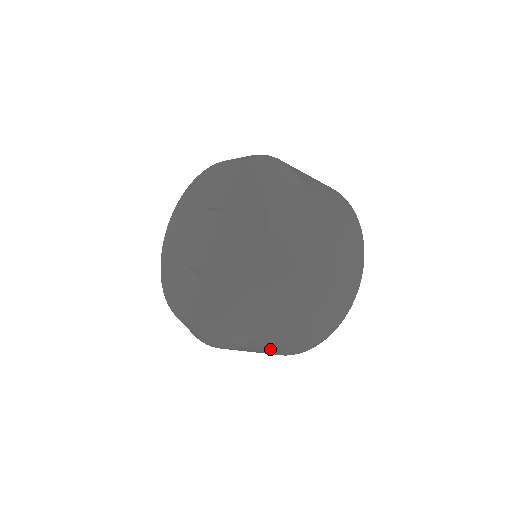
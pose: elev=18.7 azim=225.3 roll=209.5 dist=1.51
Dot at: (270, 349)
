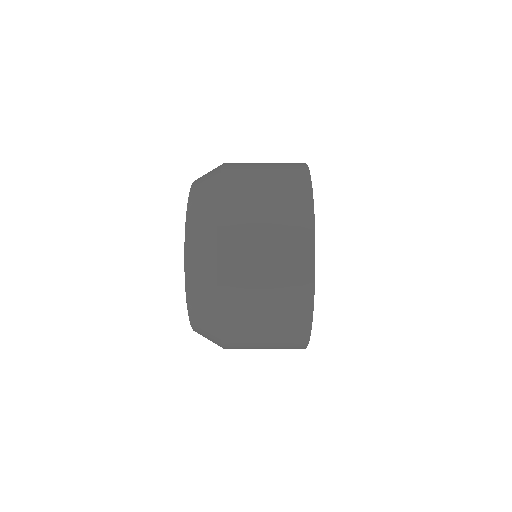
Dot at: occluded
